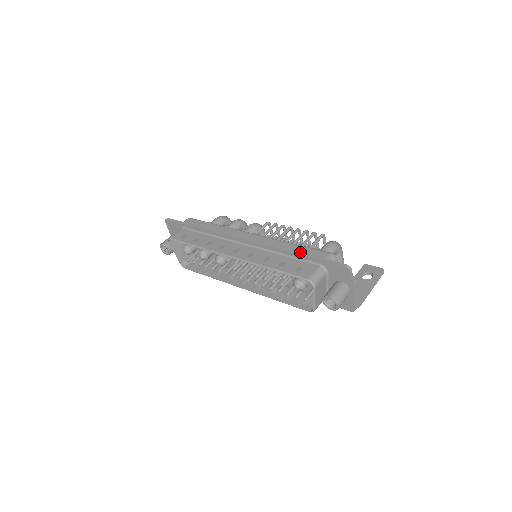
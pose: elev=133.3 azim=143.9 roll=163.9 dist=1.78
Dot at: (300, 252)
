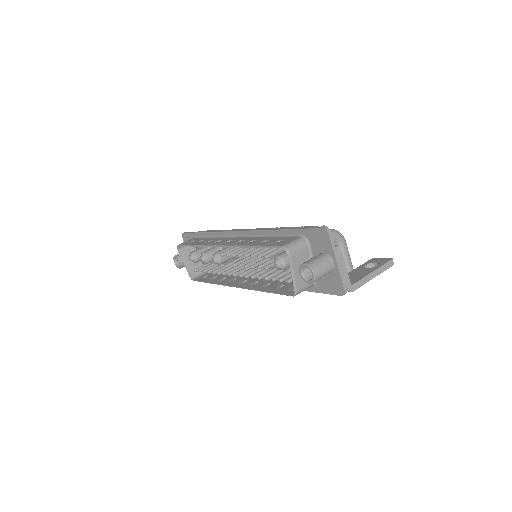
Dot at: (284, 228)
